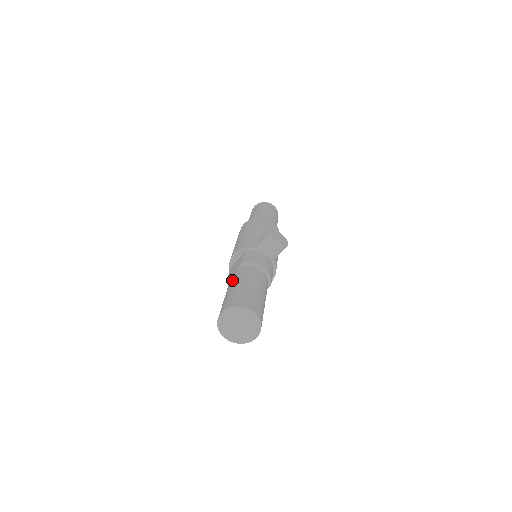
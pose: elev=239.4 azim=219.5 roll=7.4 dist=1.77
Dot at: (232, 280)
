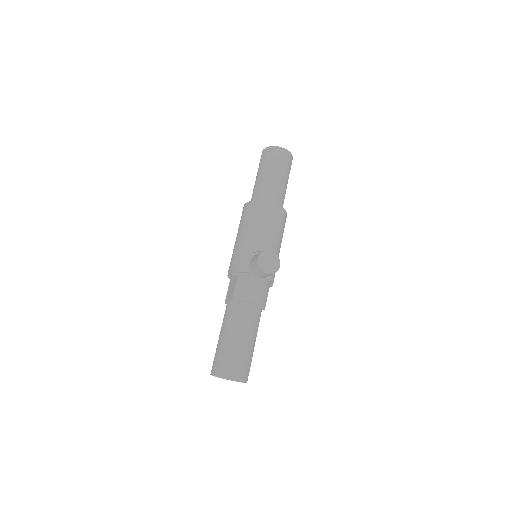
Dot at: (224, 321)
